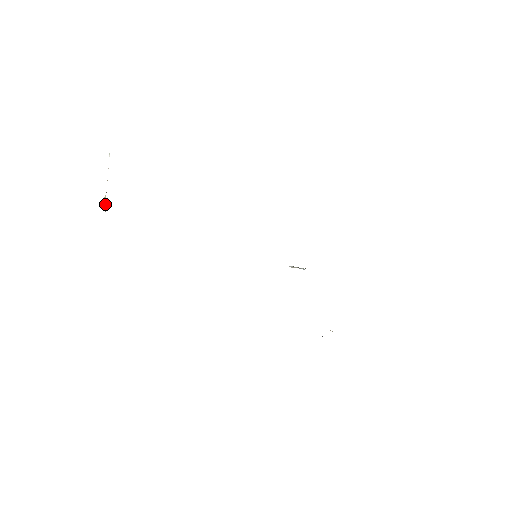
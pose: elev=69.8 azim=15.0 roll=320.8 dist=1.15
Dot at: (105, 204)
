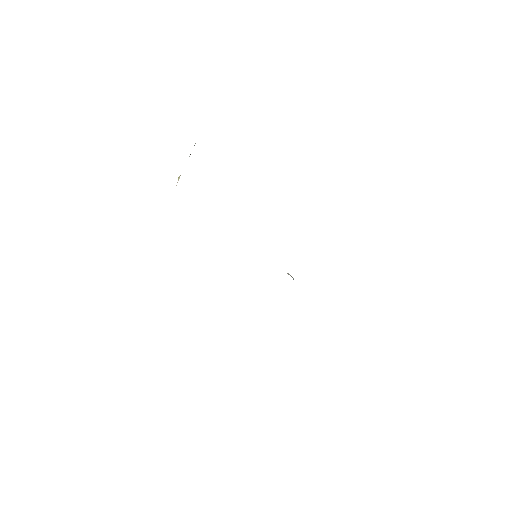
Dot at: (177, 182)
